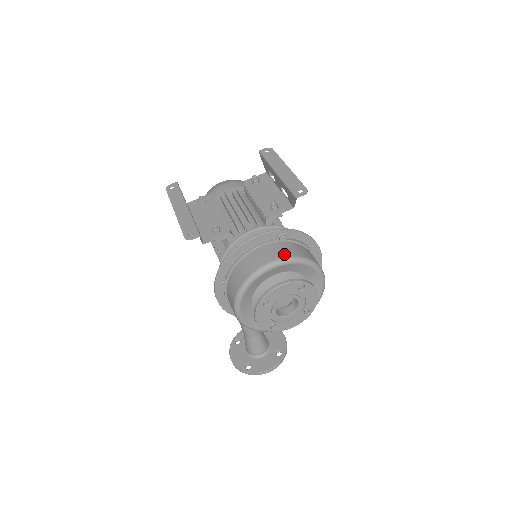
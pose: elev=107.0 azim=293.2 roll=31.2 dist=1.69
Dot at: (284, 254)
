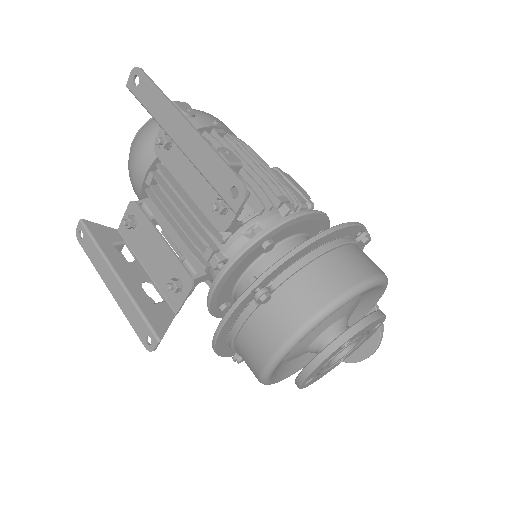
Dot at: (283, 331)
